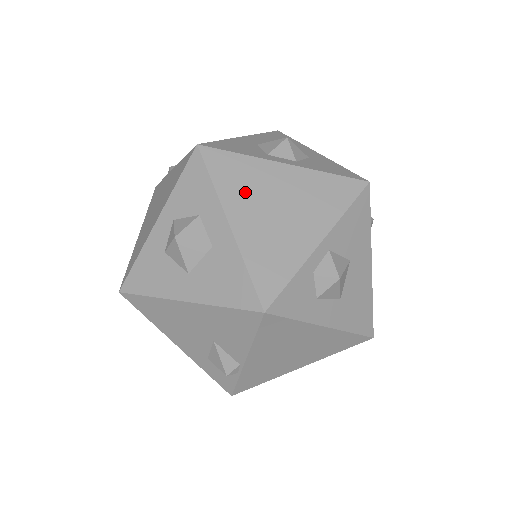
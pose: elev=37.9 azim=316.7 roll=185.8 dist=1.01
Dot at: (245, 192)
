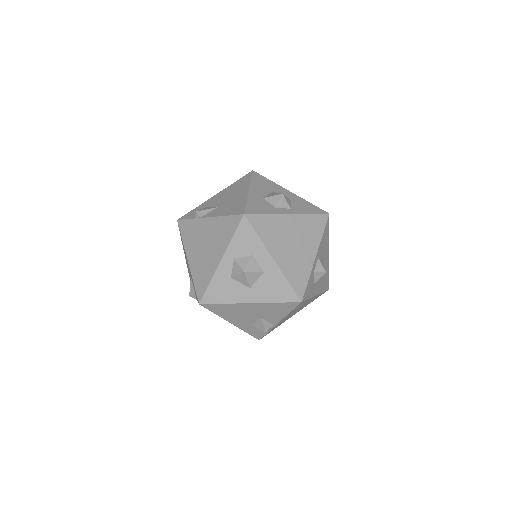
Dot at: (275, 238)
